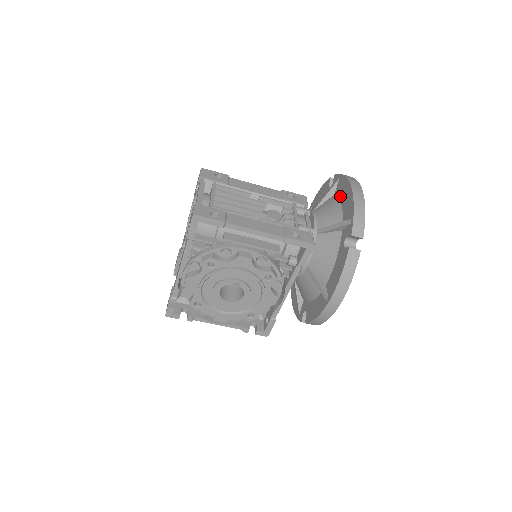
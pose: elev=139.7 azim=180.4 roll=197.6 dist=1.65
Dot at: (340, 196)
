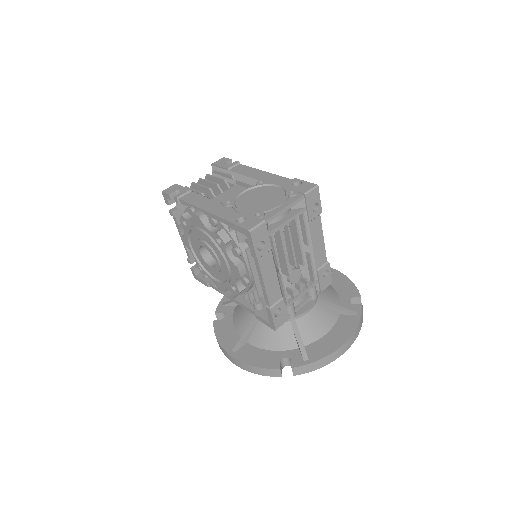
Dot at: (336, 327)
